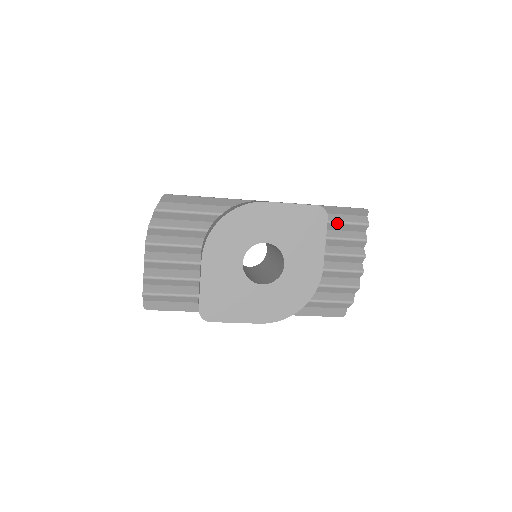
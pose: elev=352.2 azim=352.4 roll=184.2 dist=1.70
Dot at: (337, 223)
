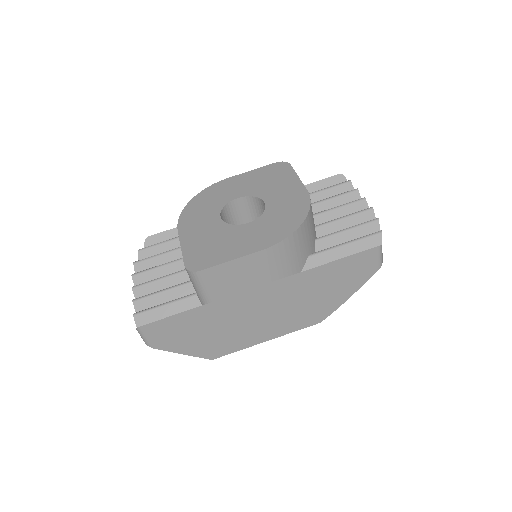
Dot at: (318, 192)
